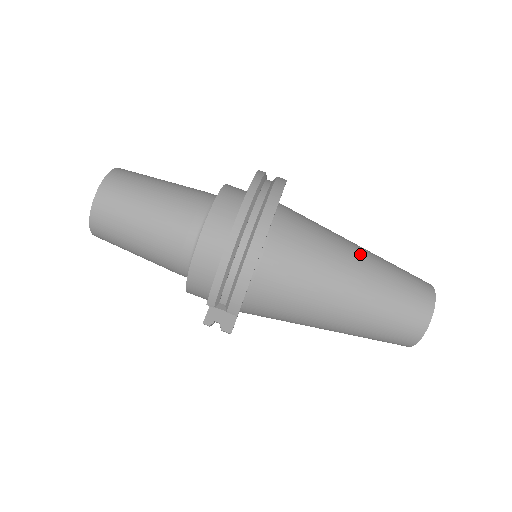
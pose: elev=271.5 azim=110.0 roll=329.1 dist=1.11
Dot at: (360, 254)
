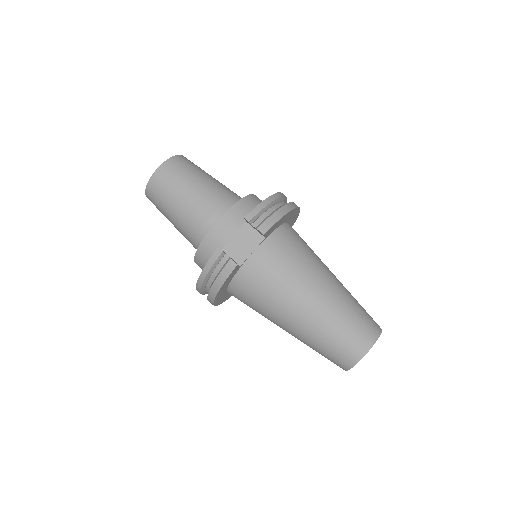
Dot at: occluded
